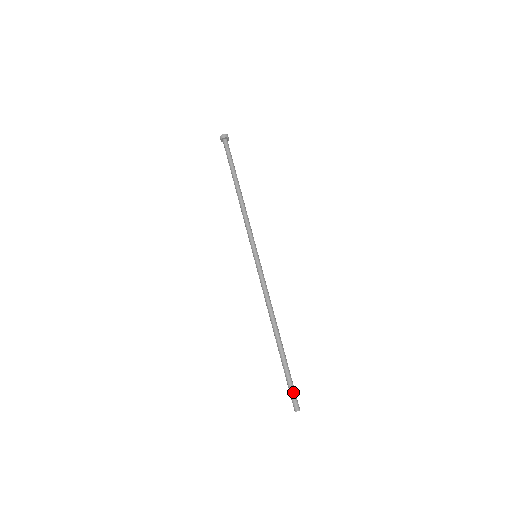
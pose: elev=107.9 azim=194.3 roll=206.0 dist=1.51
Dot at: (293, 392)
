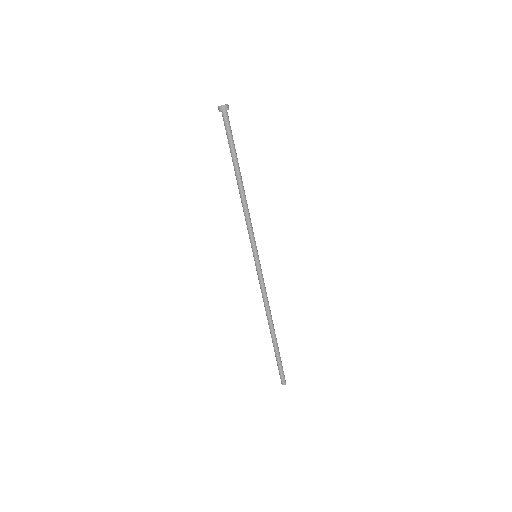
Dot at: (283, 372)
